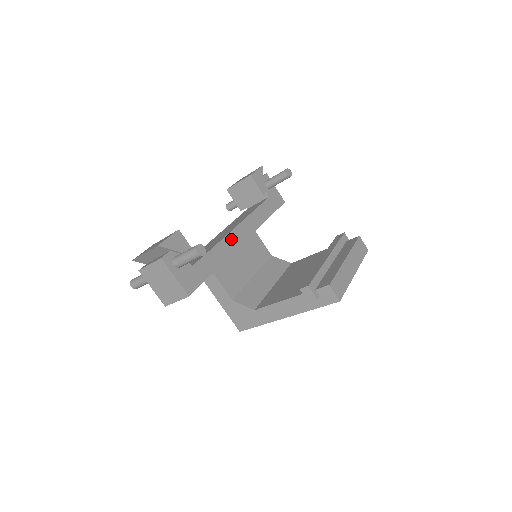
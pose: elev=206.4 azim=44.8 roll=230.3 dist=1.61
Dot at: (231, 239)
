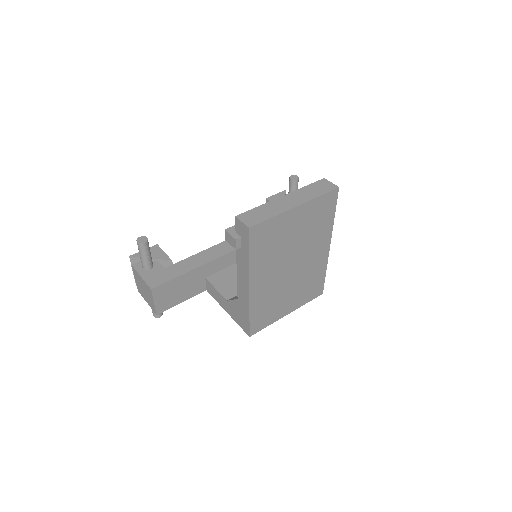
Dot at: (223, 246)
